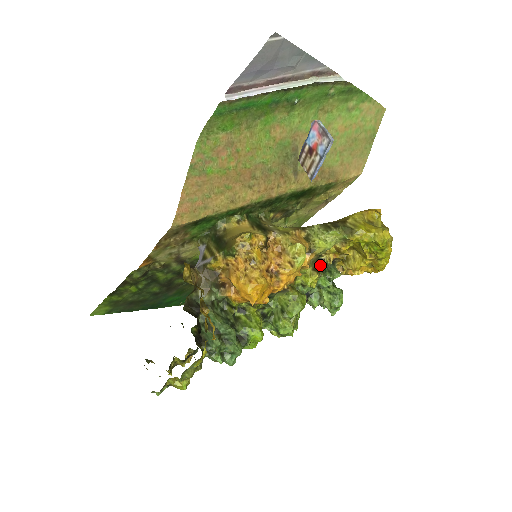
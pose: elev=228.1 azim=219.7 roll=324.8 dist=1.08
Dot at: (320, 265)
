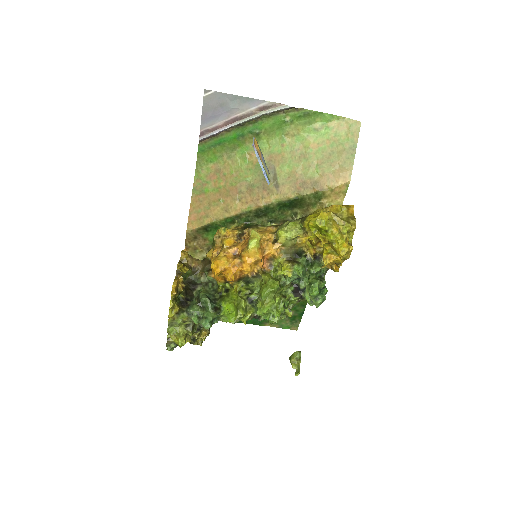
Dot at: (301, 259)
